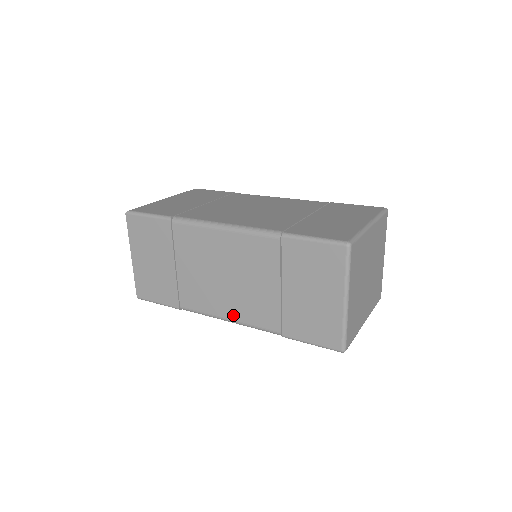
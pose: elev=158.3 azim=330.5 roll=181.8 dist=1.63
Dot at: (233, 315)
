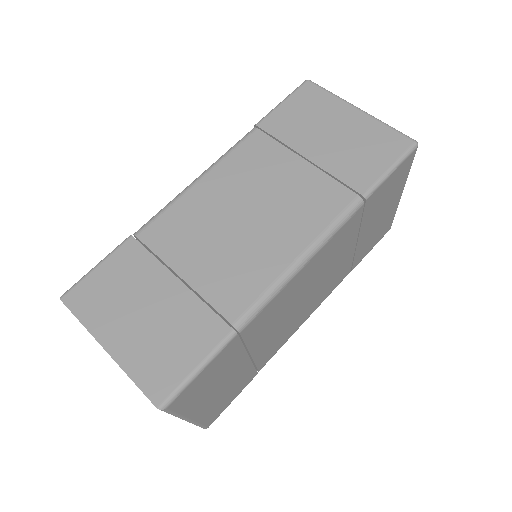
Dot at: (299, 243)
